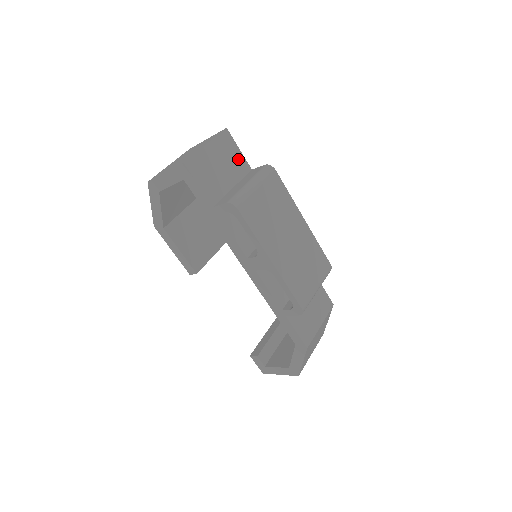
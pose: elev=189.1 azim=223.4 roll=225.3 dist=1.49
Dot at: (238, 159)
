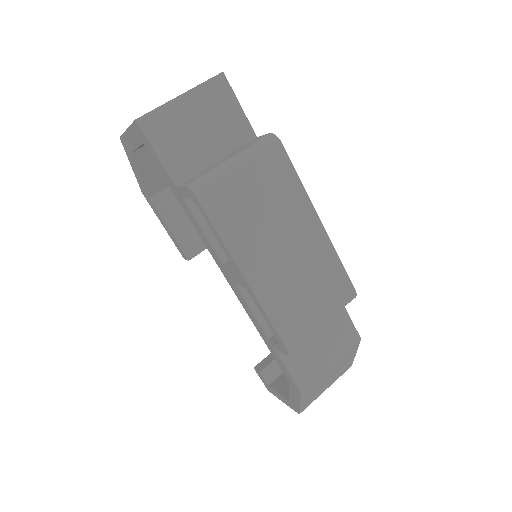
Dot at: (235, 120)
